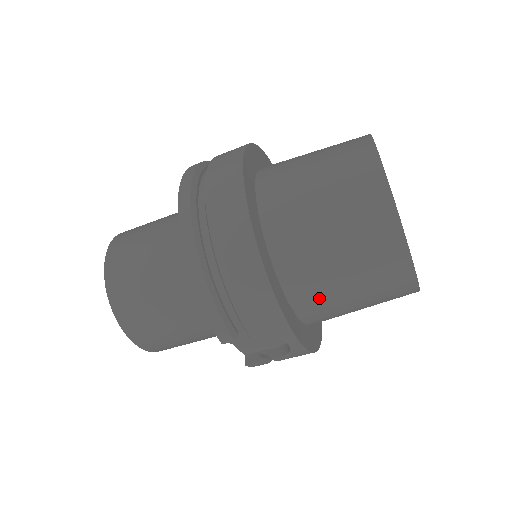
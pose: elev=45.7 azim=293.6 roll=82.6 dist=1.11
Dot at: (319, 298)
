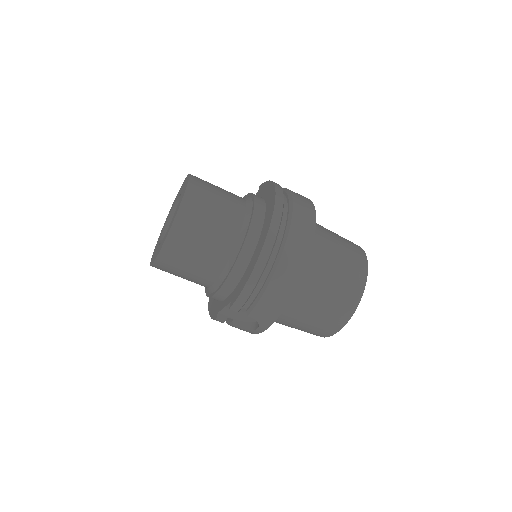
Dot at: (288, 316)
